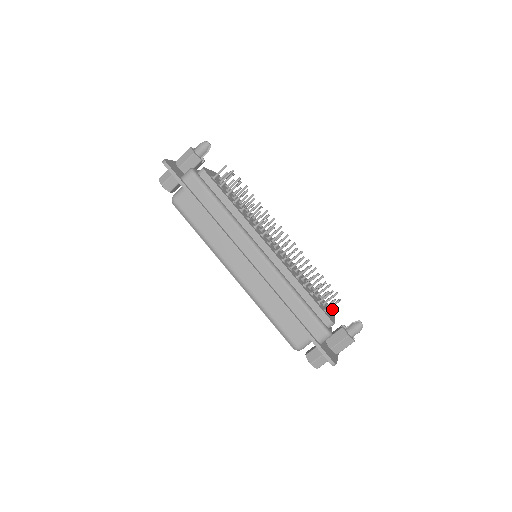
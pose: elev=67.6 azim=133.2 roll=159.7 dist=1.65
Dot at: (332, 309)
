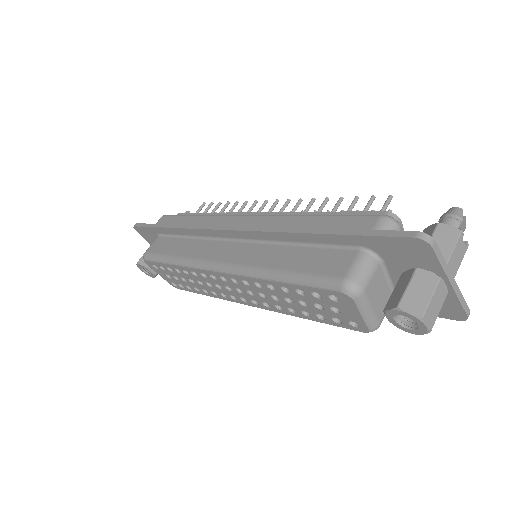
Dot at: occluded
